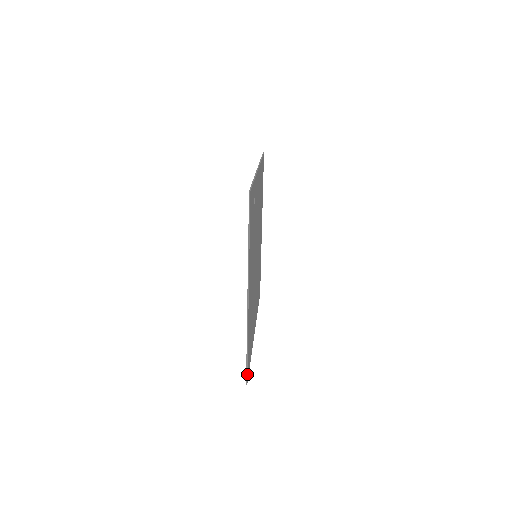
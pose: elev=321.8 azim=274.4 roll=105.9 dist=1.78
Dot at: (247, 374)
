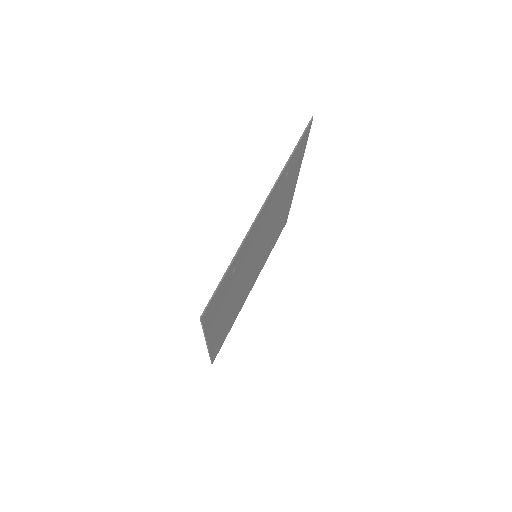
Dot at: (212, 361)
